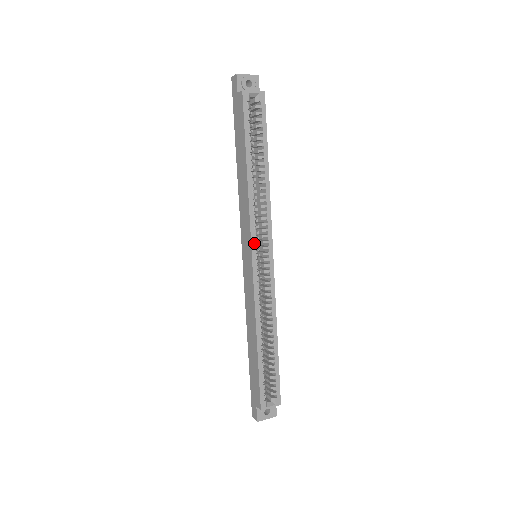
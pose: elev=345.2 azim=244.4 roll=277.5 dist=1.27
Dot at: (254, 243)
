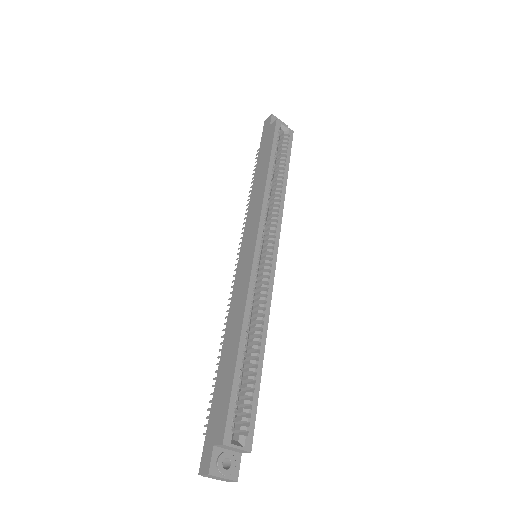
Dot at: (261, 232)
